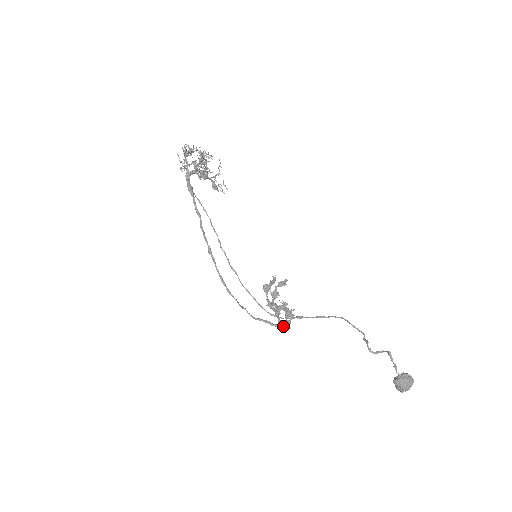
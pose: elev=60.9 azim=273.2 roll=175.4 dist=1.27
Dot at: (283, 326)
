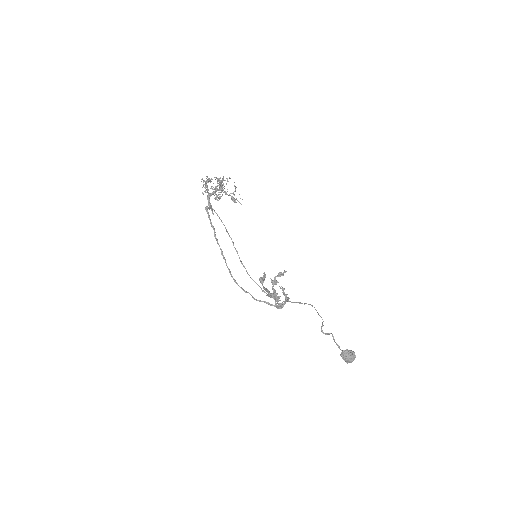
Dot at: occluded
